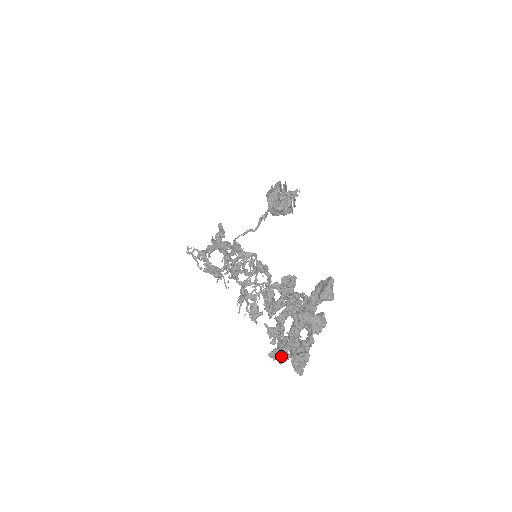
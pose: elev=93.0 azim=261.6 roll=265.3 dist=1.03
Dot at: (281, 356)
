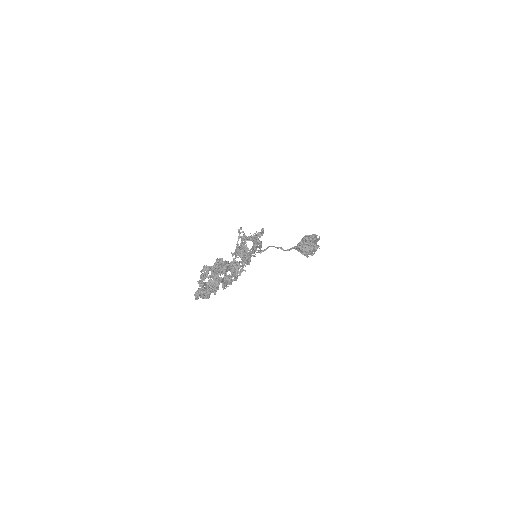
Dot at: occluded
